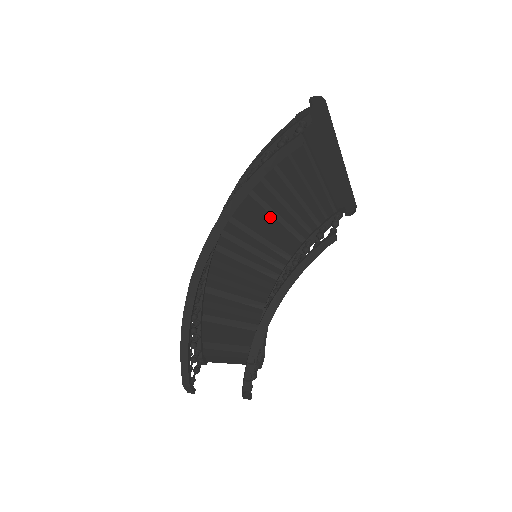
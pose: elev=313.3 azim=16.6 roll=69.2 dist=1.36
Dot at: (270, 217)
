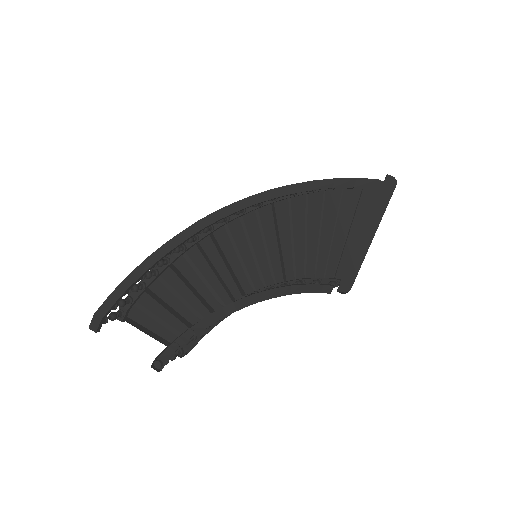
Dot at: (288, 238)
